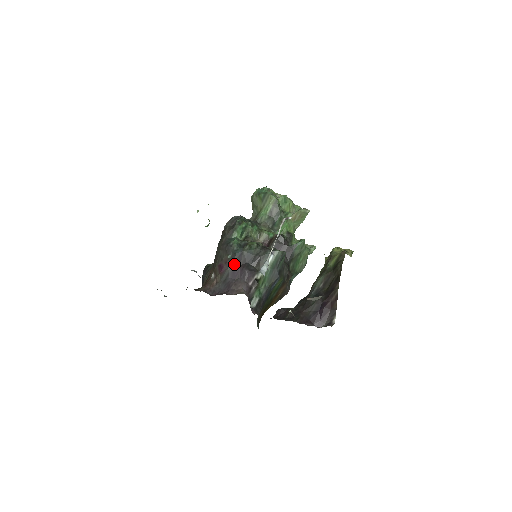
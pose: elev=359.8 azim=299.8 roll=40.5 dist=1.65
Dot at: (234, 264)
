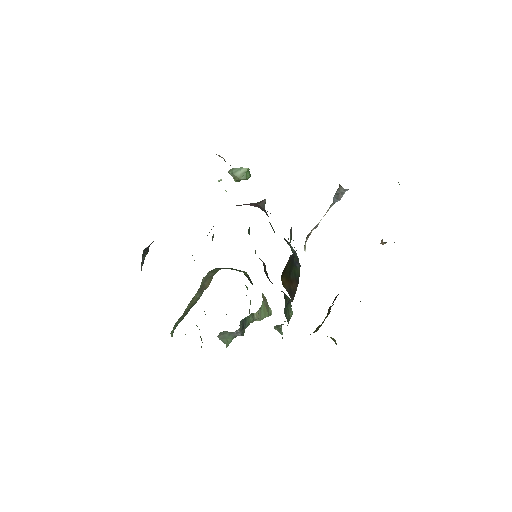
Dot at: (265, 211)
